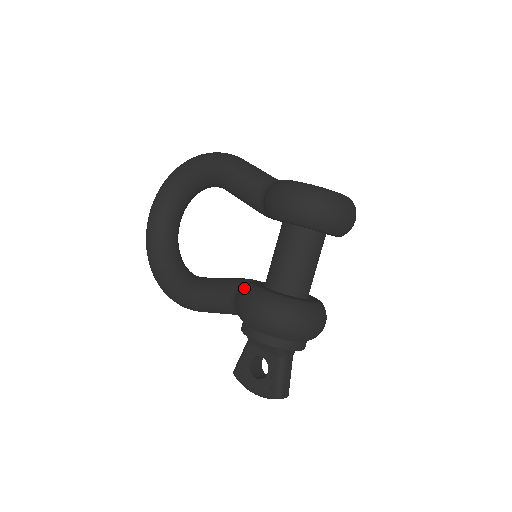
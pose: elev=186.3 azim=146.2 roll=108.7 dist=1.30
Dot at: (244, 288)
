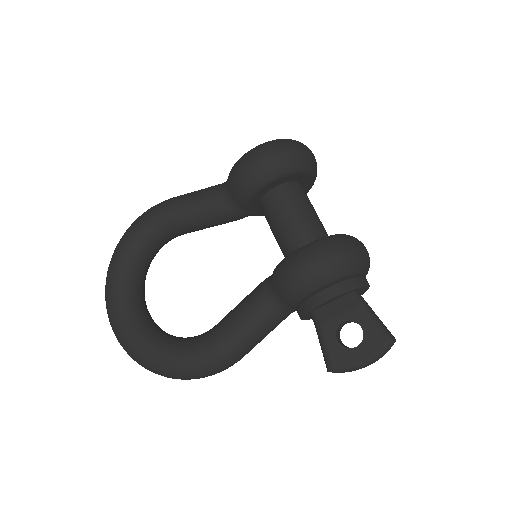
Dot at: (277, 269)
